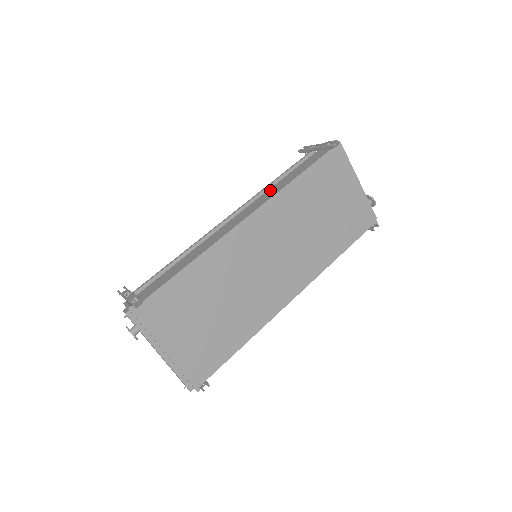
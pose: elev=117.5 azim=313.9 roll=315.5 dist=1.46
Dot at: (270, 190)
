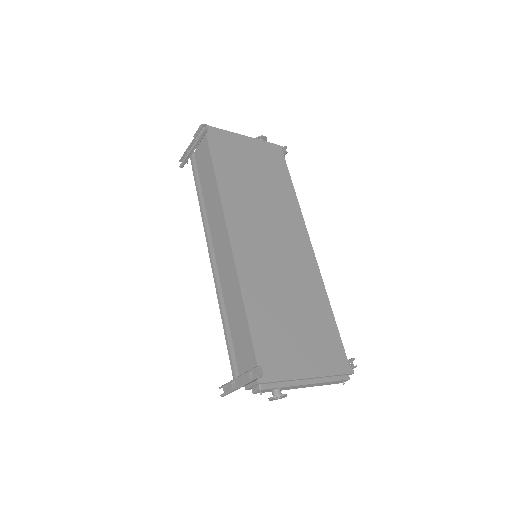
Dot at: (210, 204)
